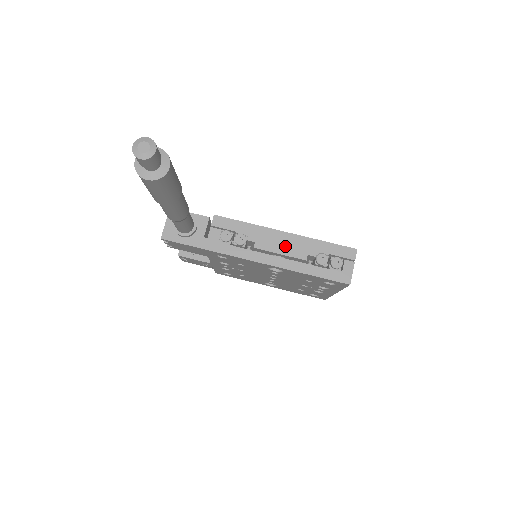
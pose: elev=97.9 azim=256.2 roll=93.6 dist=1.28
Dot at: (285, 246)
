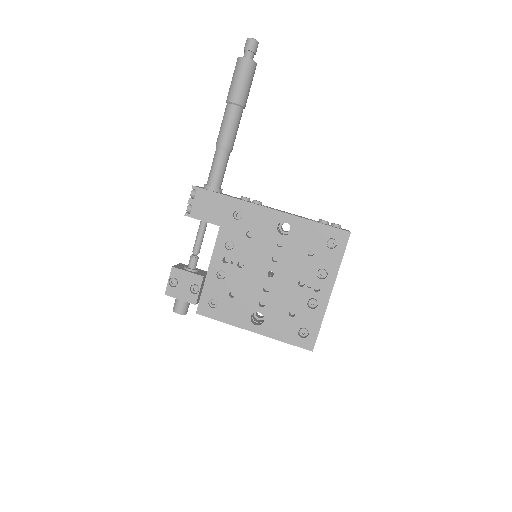
Dot at: occluded
